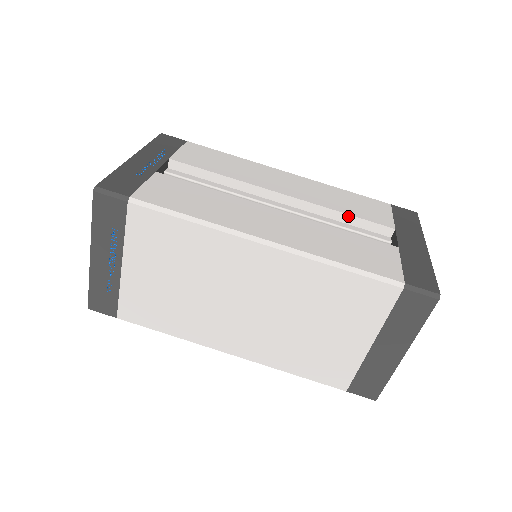
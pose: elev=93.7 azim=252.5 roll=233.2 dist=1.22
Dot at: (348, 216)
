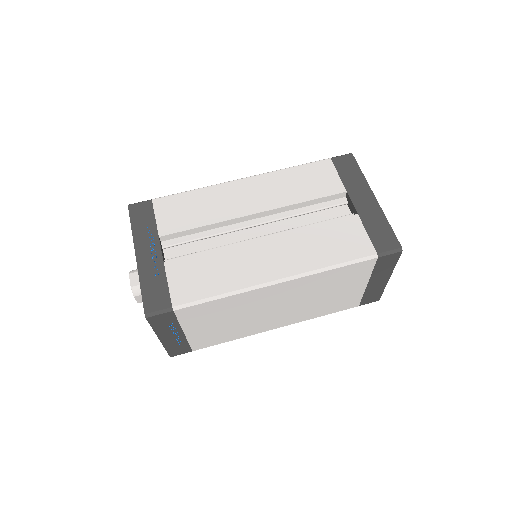
Dot at: (310, 201)
